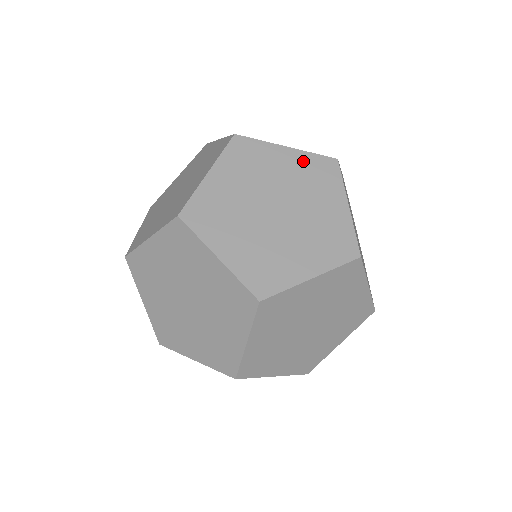
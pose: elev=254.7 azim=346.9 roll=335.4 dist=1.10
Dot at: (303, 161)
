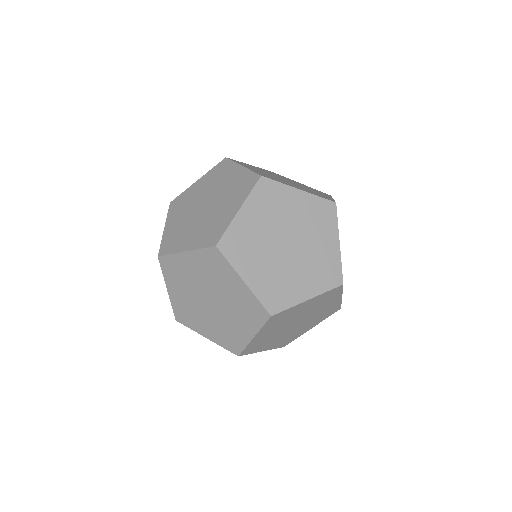
Dot at: (311, 203)
